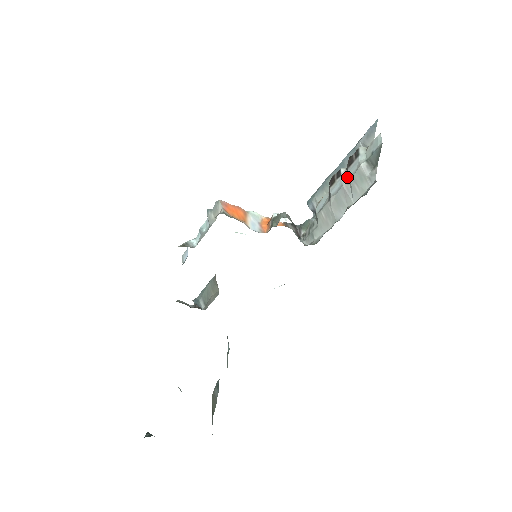
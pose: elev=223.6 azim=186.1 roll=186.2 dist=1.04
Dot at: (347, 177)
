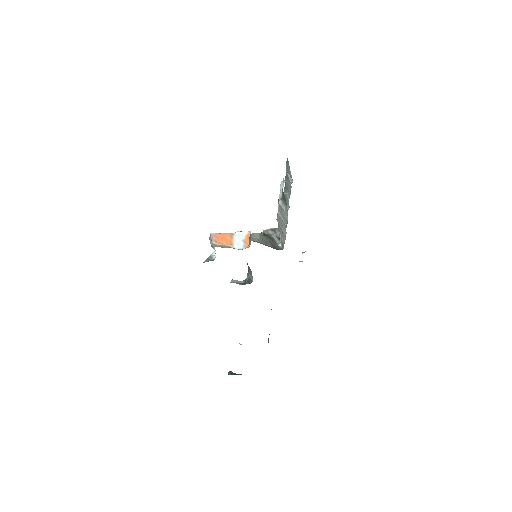
Dot at: occluded
